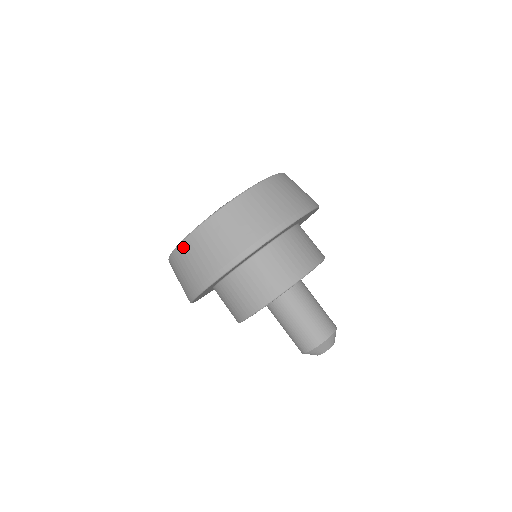
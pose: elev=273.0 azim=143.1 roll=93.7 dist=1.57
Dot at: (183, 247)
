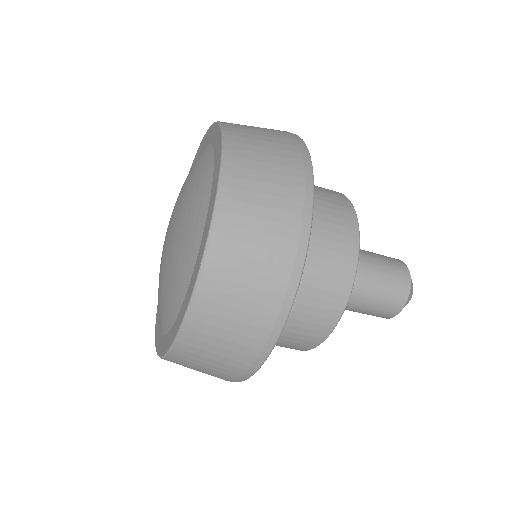
Dot at: (171, 361)
